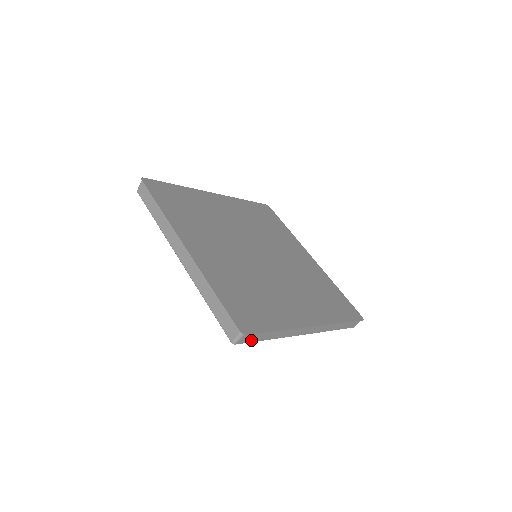
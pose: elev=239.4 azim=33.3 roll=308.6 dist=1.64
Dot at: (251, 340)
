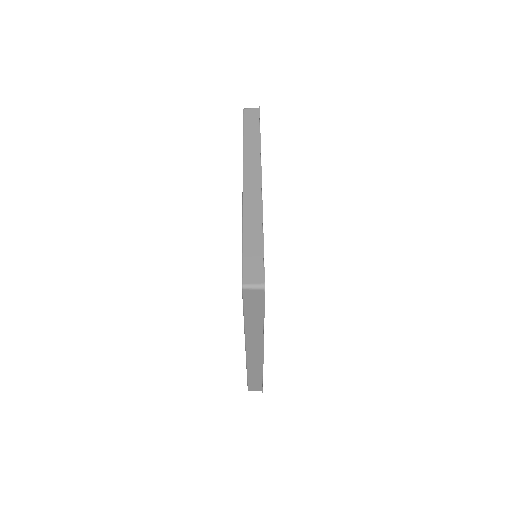
Dot at: (247, 121)
